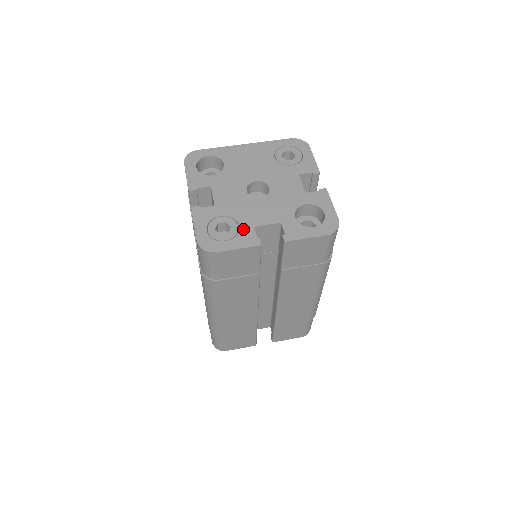
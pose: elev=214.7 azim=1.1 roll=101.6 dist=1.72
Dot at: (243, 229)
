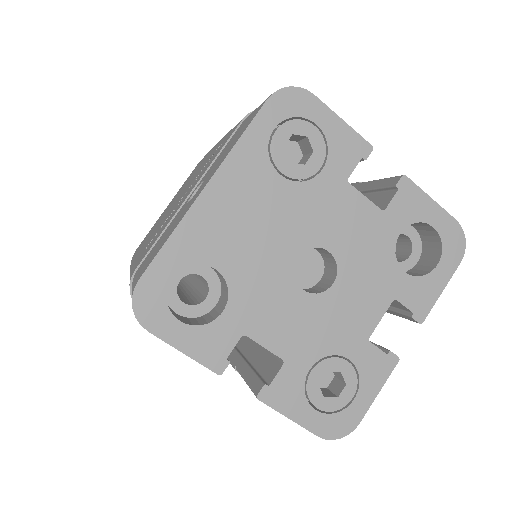
Dot at: (358, 359)
